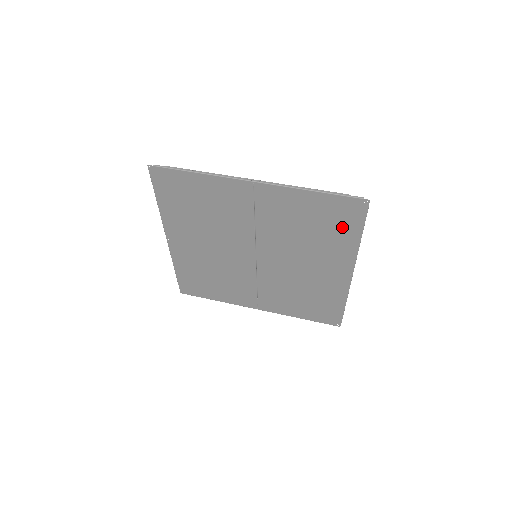
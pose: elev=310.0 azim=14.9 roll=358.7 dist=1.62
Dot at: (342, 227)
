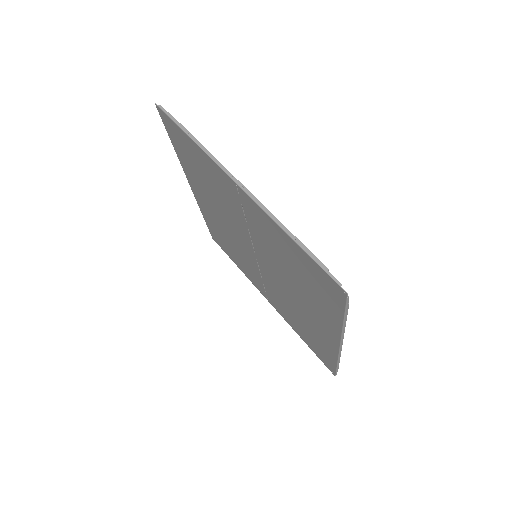
Dot at: (323, 296)
